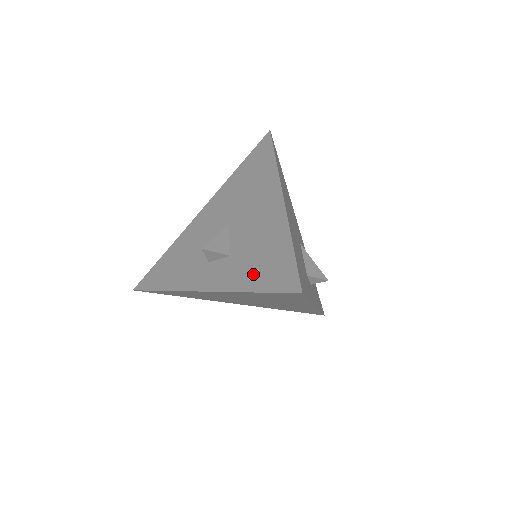
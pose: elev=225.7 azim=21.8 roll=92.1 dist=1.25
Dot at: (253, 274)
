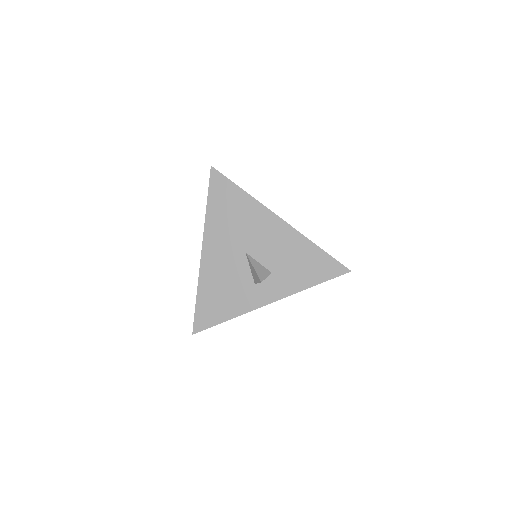
Dot at: (304, 276)
